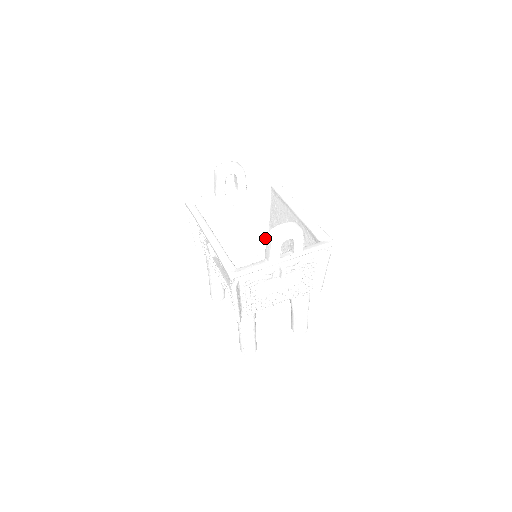
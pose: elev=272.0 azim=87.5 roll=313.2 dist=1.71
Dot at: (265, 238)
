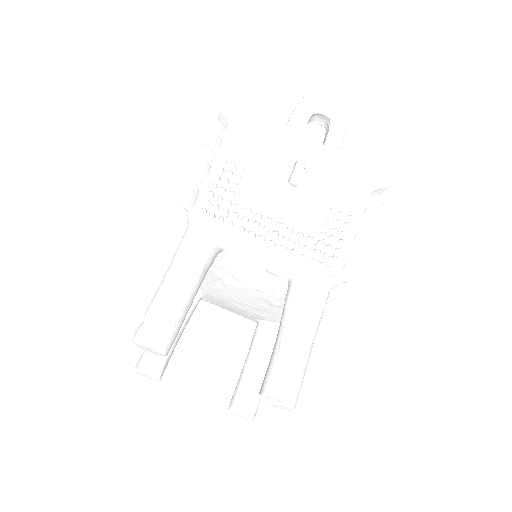
Dot at: occluded
